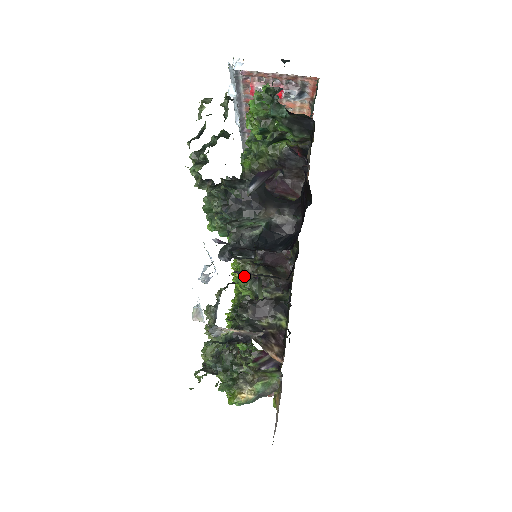
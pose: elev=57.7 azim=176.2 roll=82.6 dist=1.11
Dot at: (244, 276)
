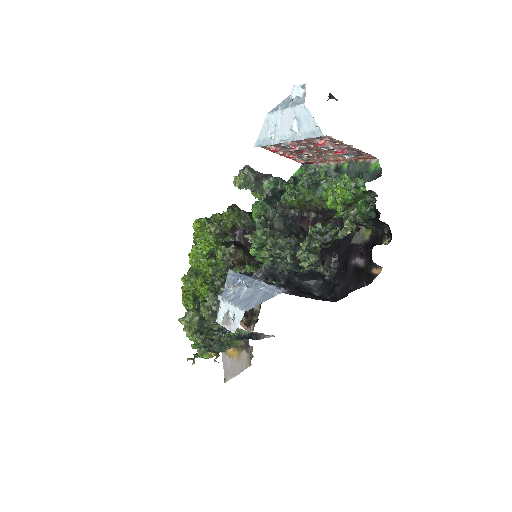
Dot at: (237, 266)
